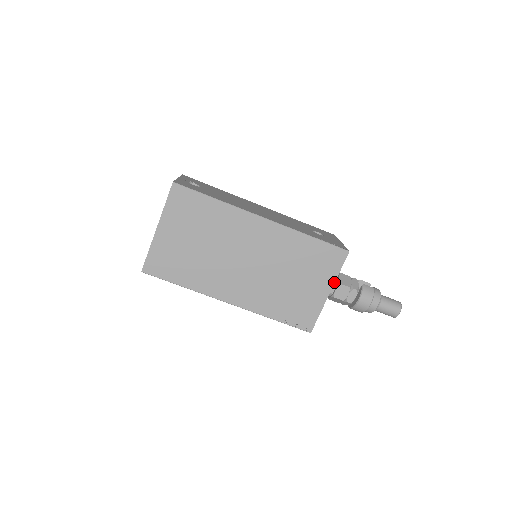
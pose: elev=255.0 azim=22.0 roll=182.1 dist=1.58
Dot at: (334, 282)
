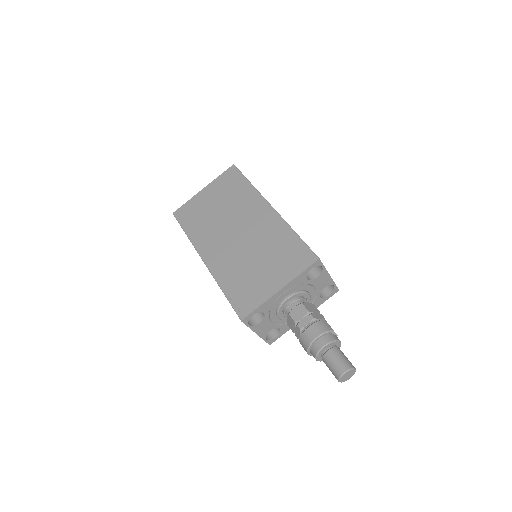
Dot at: (290, 281)
